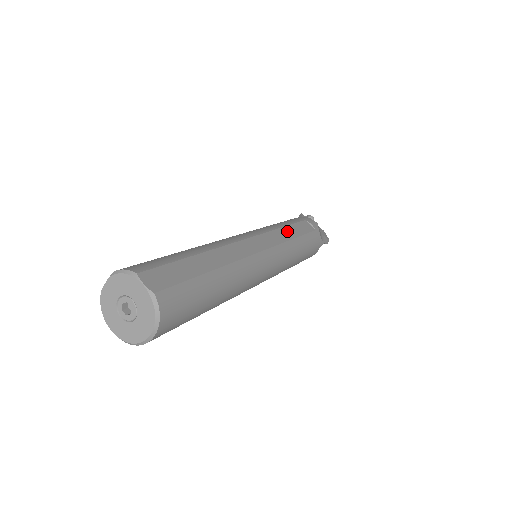
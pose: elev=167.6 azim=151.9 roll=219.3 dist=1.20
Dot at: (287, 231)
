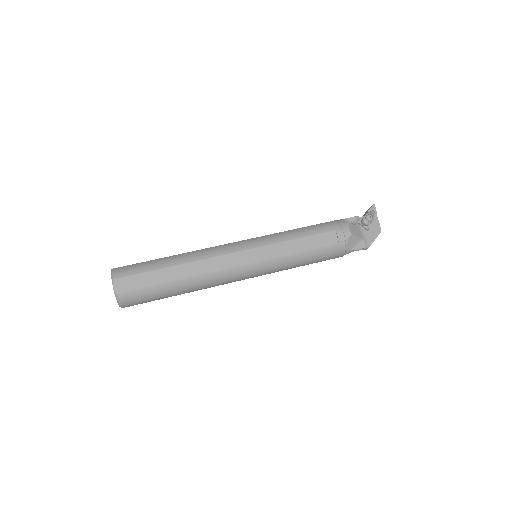
Dot at: (291, 245)
